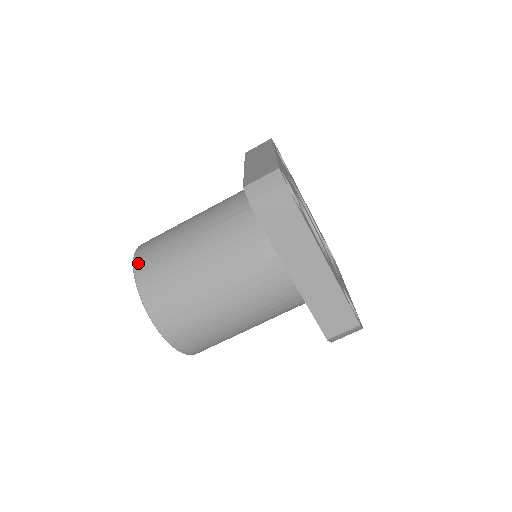
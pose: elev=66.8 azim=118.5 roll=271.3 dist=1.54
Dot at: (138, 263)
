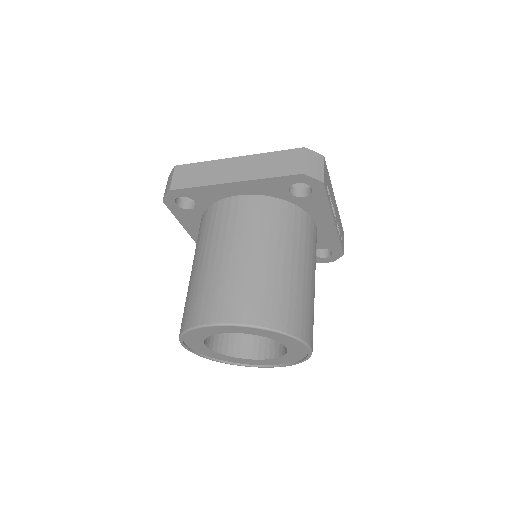
Dot at: occluded
